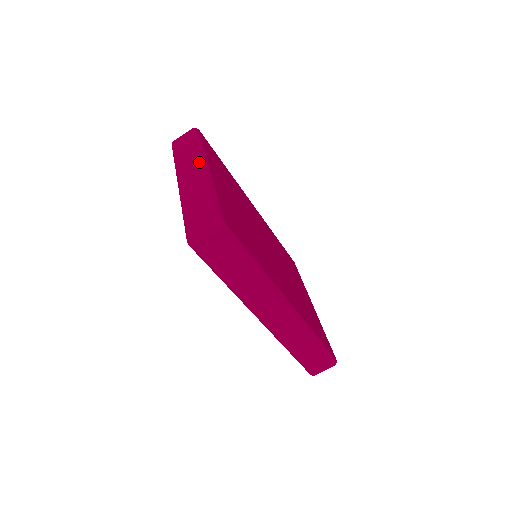
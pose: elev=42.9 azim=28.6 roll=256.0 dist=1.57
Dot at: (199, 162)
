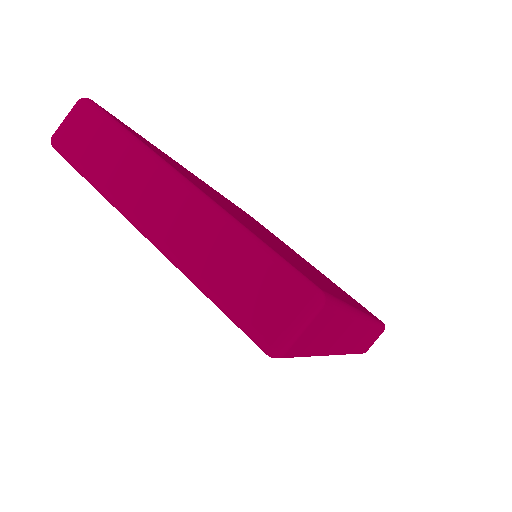
Dot at: (158, 174)
